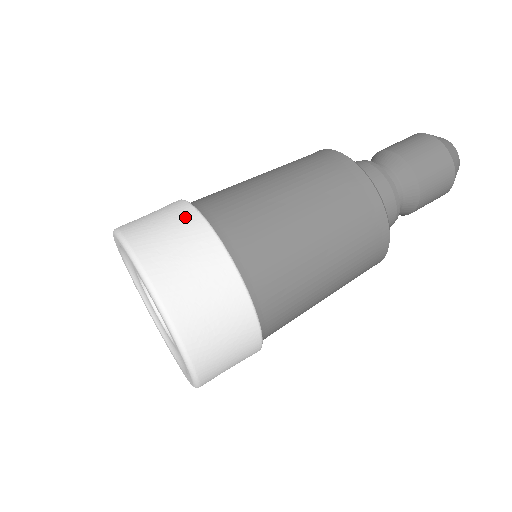
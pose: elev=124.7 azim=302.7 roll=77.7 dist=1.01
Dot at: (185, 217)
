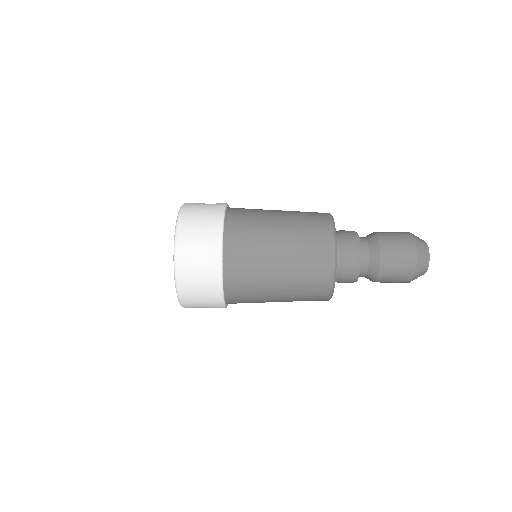
Dot at: occluded
